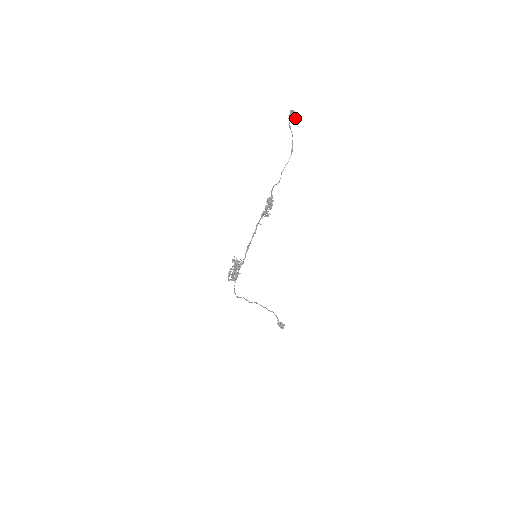
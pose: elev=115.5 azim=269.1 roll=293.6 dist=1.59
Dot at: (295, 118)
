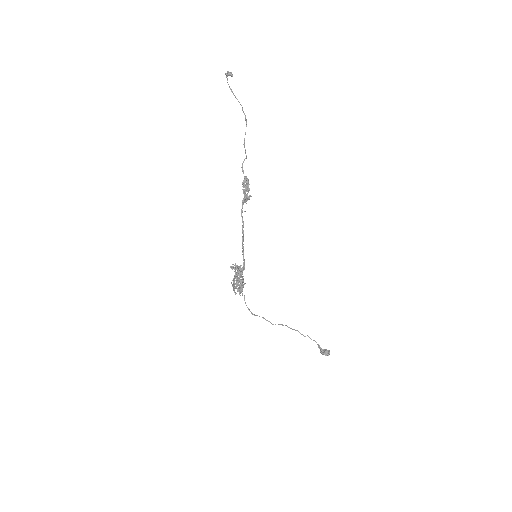
Dot at: (232, 76)
